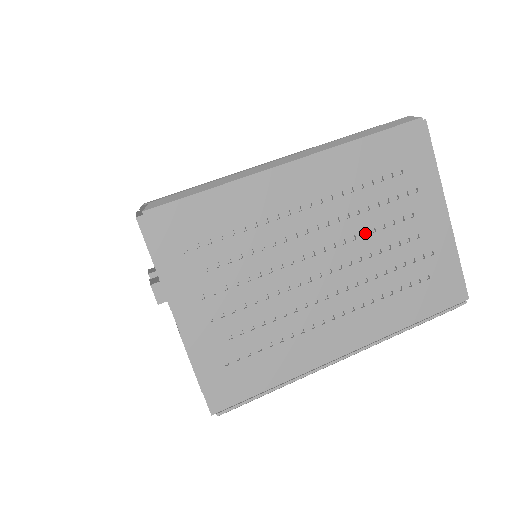
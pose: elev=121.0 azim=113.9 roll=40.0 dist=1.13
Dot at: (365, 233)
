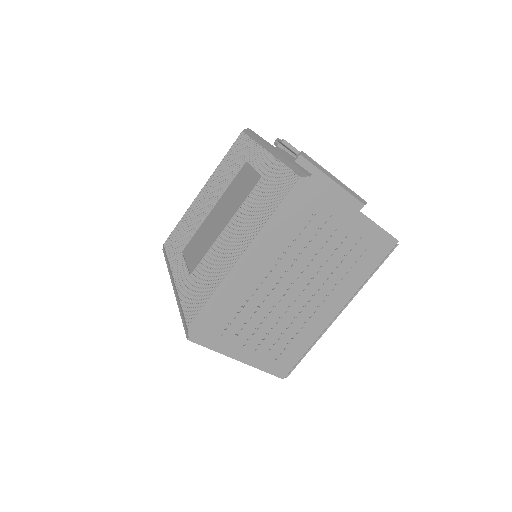
Dot at: (312, 259)
